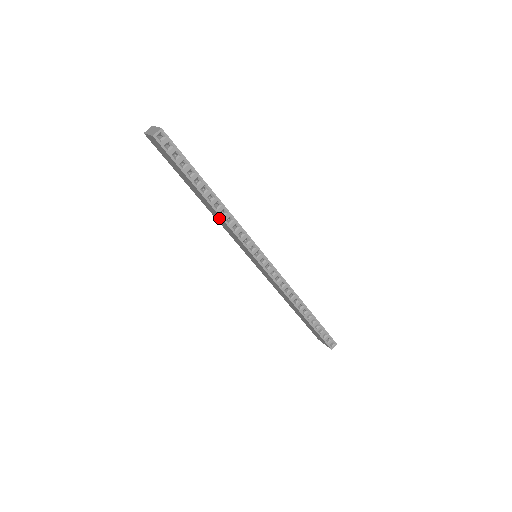
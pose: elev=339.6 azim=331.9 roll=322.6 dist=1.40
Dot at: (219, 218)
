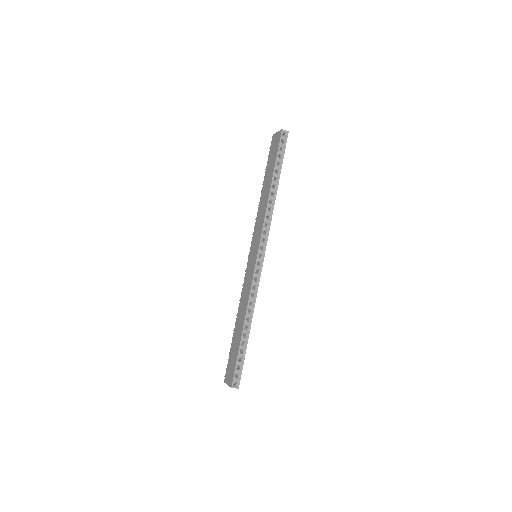
Dot at: (264, 206)
